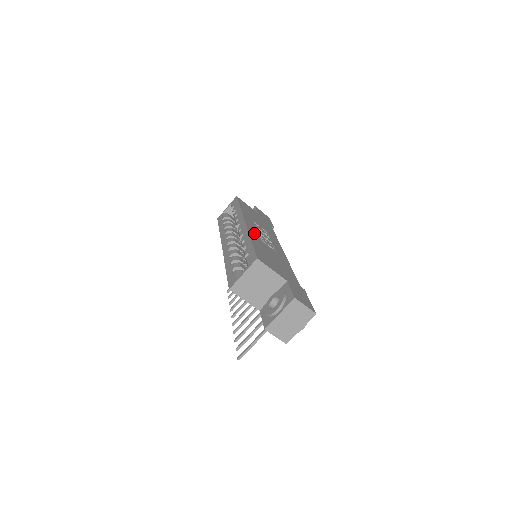
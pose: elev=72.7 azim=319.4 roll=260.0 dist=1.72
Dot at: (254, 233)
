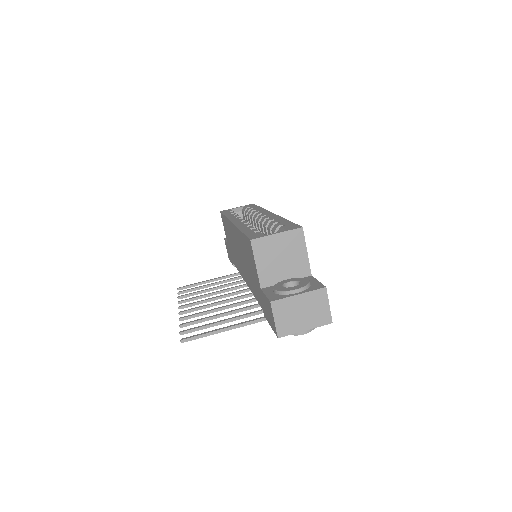
Dot at: occluded
